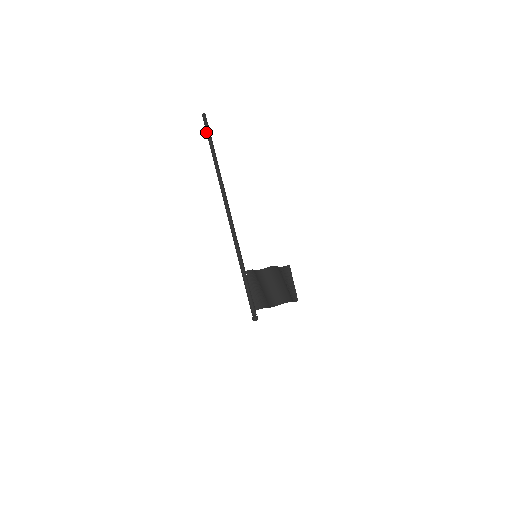
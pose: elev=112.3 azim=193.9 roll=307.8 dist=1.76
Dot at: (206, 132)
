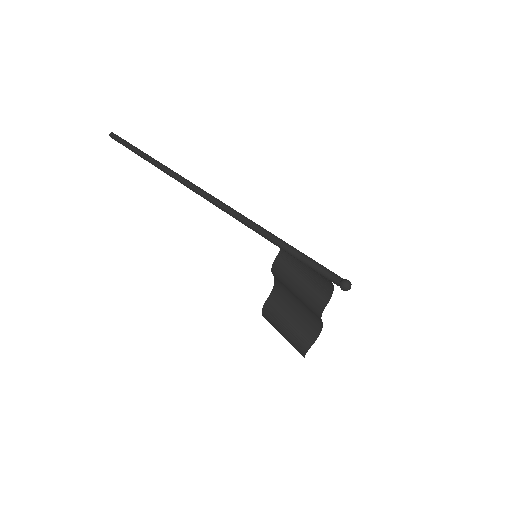
Dot at: (125, 141)
